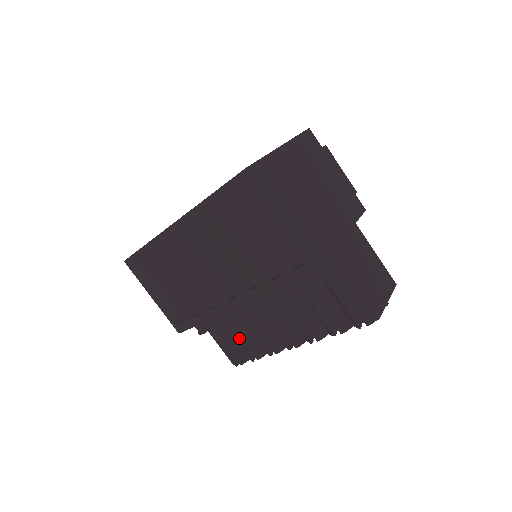
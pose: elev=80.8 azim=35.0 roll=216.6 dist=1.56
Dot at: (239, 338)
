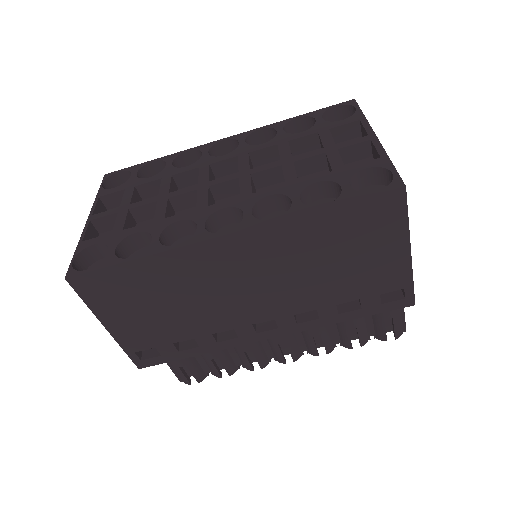
Dot at: (214, 357)
